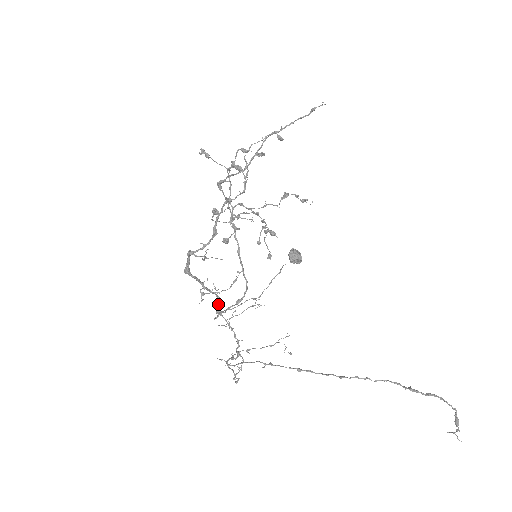
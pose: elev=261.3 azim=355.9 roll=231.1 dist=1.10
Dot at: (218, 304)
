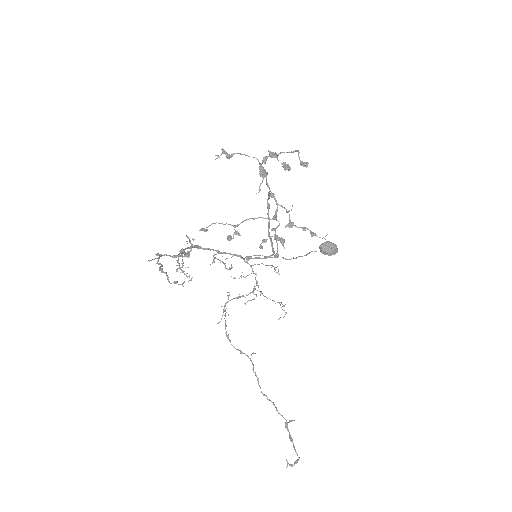
Dot at: (241, 258)
